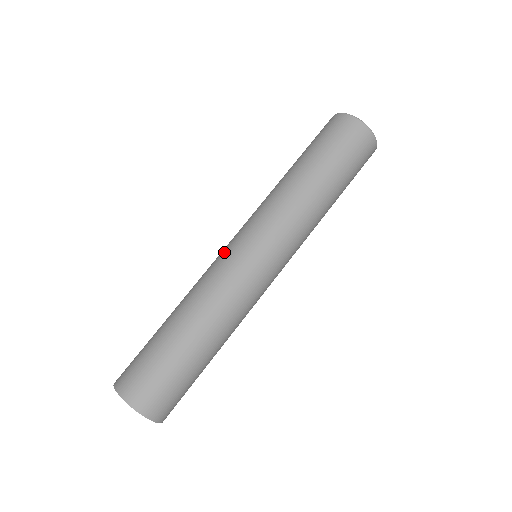
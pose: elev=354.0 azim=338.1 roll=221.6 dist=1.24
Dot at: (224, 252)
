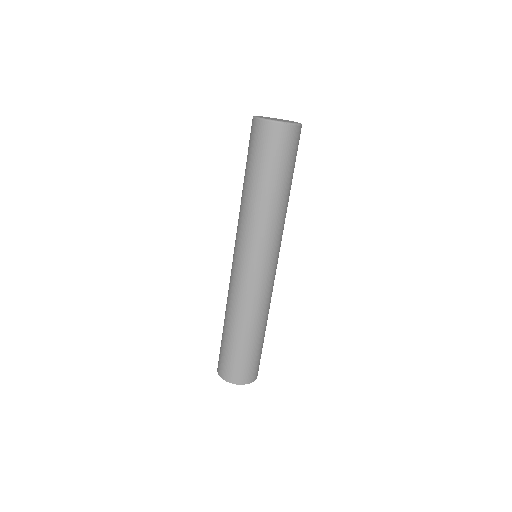
Dot at: (236, 272)
